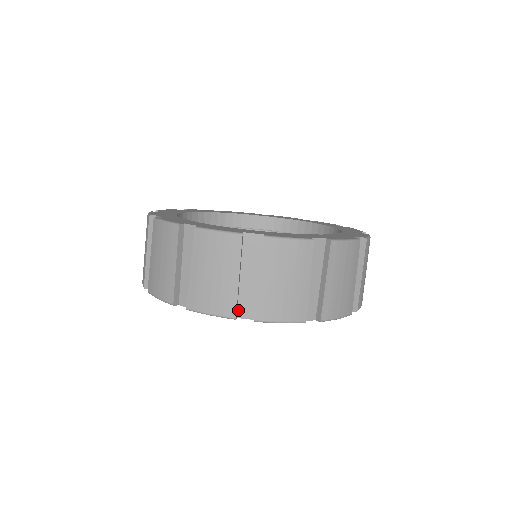
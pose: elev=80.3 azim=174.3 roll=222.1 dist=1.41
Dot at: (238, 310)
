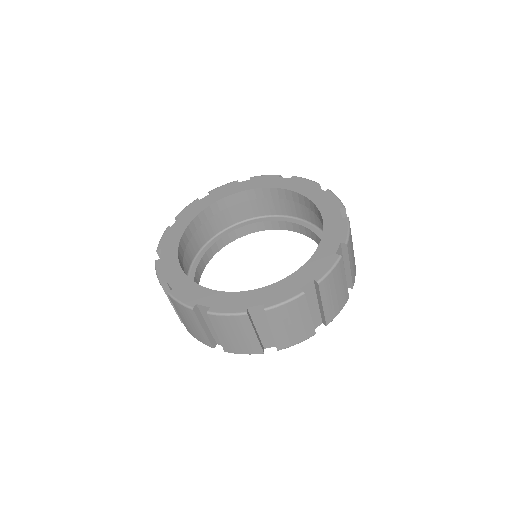
Dot at: occluded
